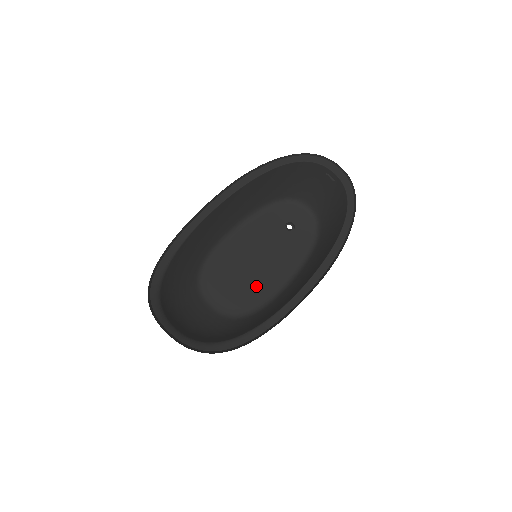
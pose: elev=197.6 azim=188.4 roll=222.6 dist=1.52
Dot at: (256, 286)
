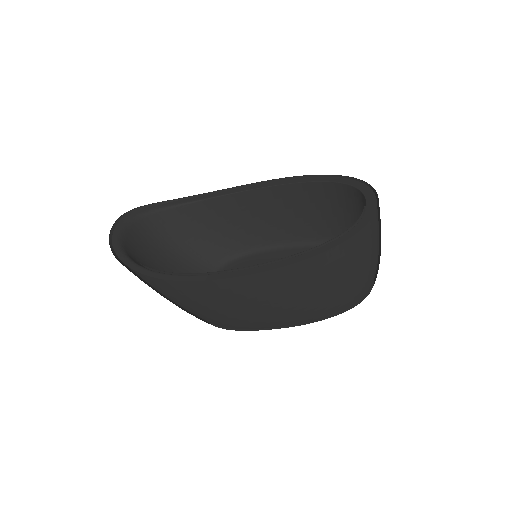
Dot at: occluded
